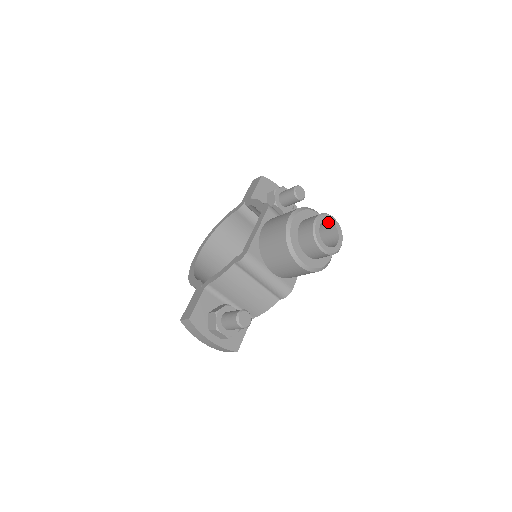
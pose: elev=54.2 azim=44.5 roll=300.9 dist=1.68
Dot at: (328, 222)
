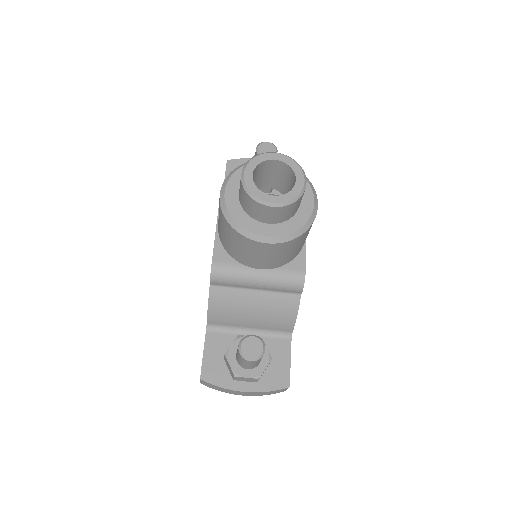
Dot at: (270, 163)
